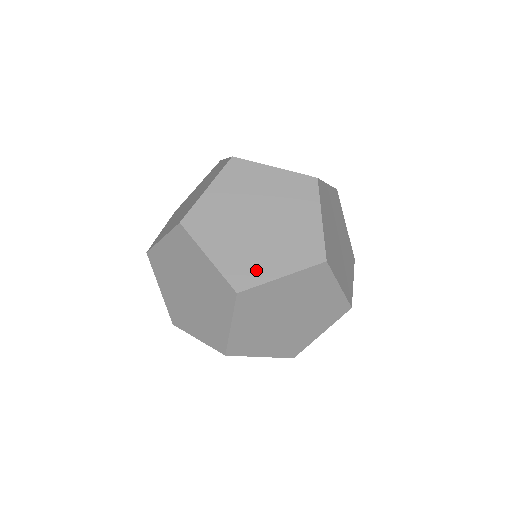
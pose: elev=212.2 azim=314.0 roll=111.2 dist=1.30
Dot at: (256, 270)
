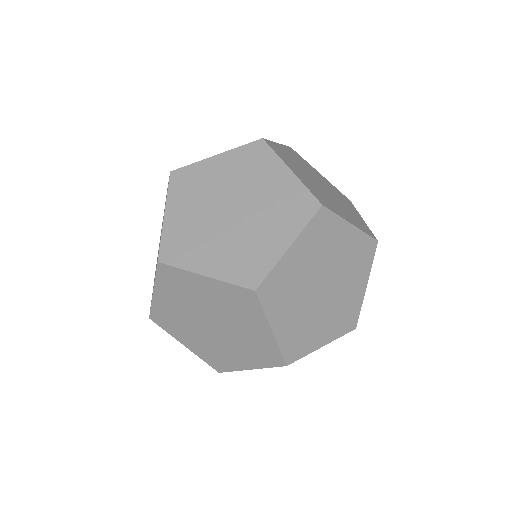
Dot at: (307, 342)
